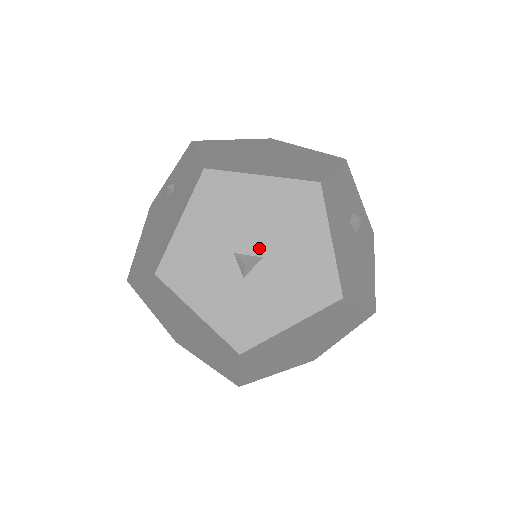
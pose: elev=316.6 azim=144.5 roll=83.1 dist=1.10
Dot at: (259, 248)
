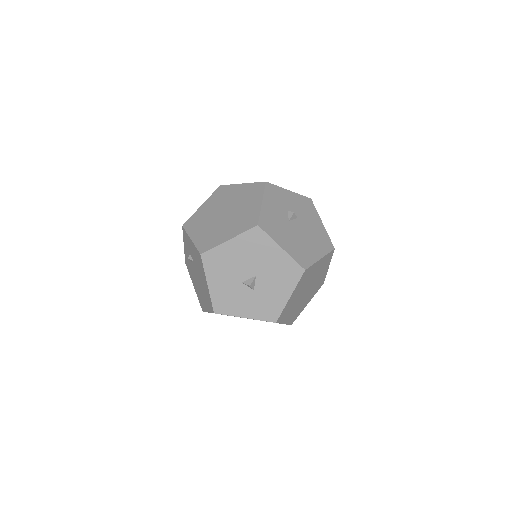
Dot at: (251, 273)
